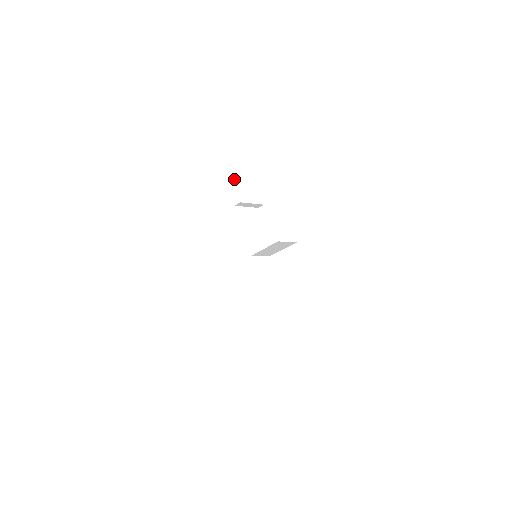
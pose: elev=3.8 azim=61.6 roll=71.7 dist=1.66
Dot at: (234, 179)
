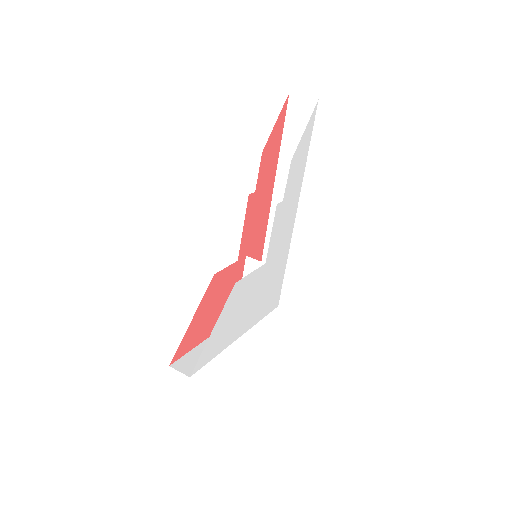
Dot at: occluded
